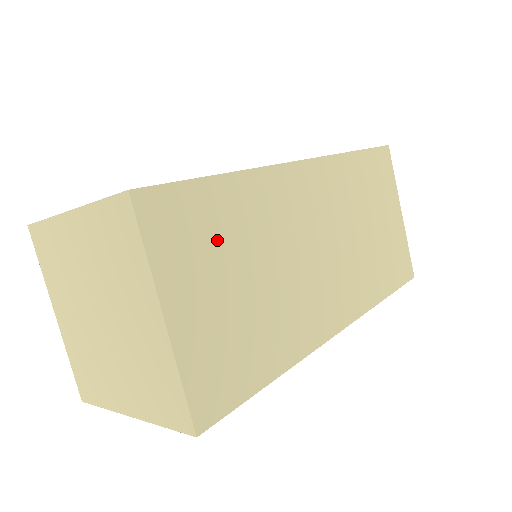
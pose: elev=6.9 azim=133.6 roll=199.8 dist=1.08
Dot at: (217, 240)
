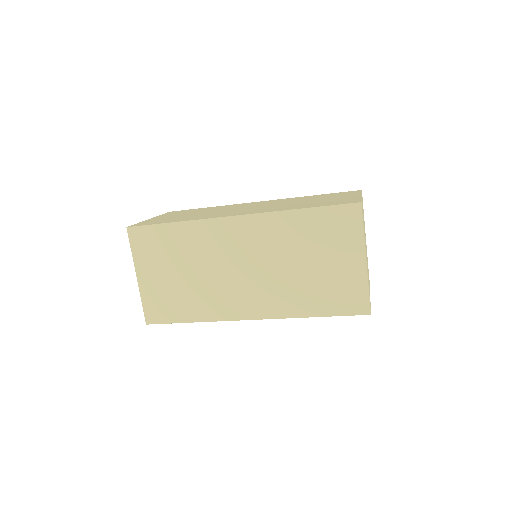
Dot at: (166, 252)
